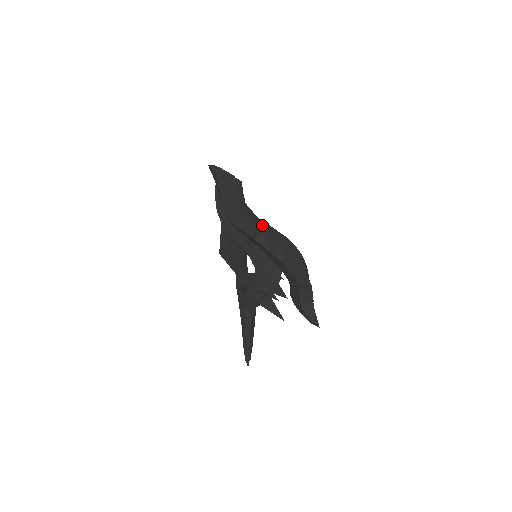
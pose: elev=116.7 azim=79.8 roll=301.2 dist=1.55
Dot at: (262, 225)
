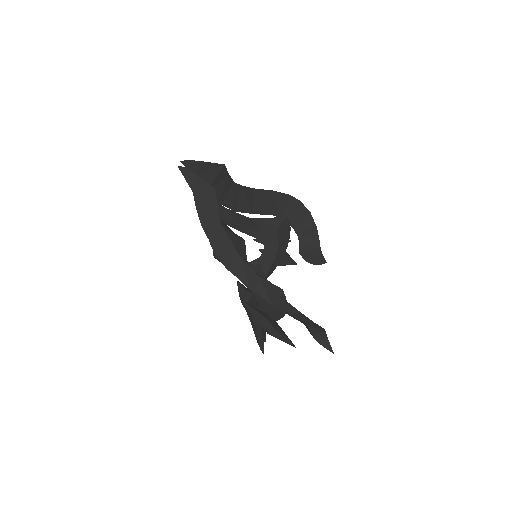
Dot at: (258, 195)
